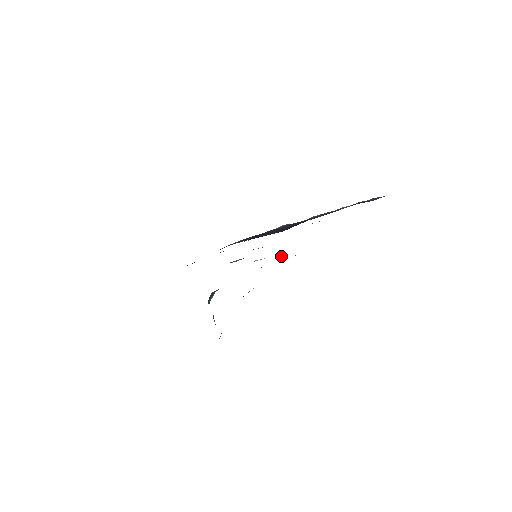
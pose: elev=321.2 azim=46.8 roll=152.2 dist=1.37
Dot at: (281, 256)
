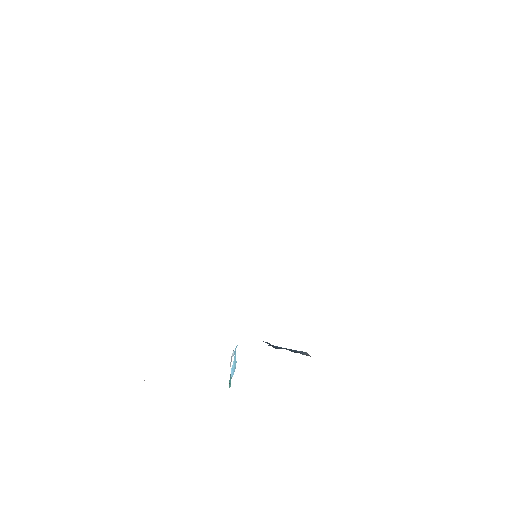
Dot at: occluded
